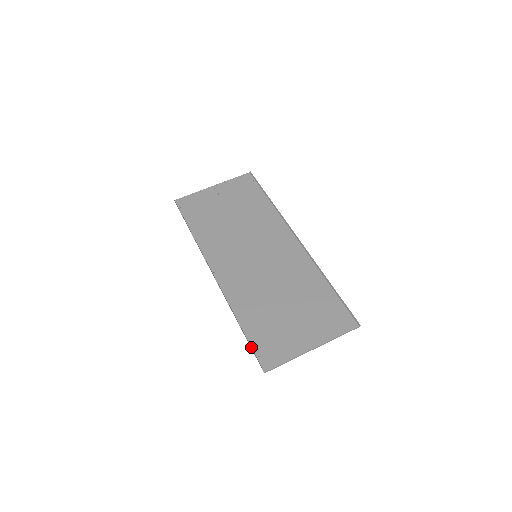
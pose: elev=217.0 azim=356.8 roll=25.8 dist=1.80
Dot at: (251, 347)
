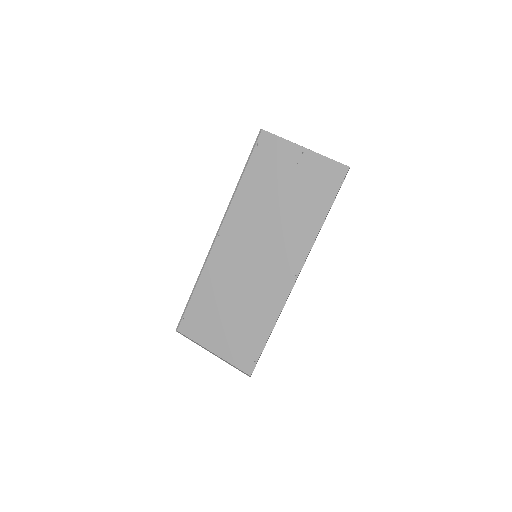
Dot at: (186, 309)
